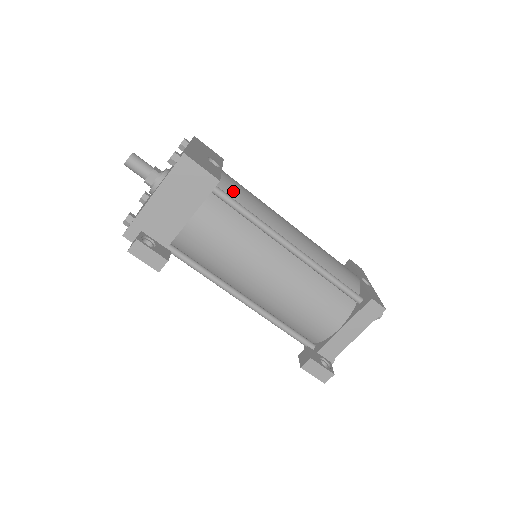
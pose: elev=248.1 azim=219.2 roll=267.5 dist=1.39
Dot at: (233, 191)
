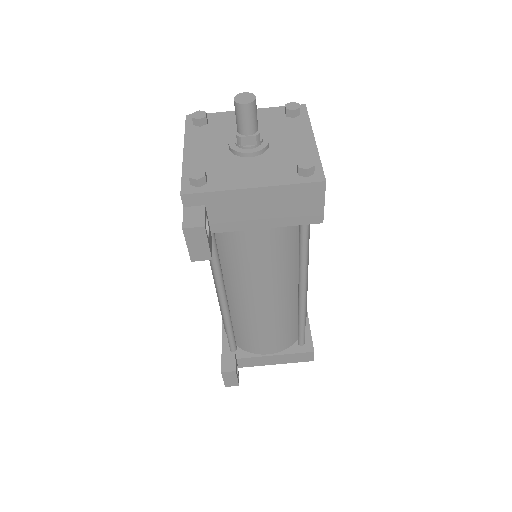
Dot at: occluded
